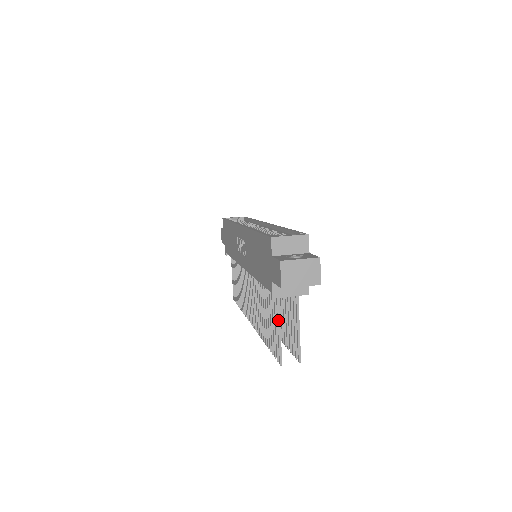
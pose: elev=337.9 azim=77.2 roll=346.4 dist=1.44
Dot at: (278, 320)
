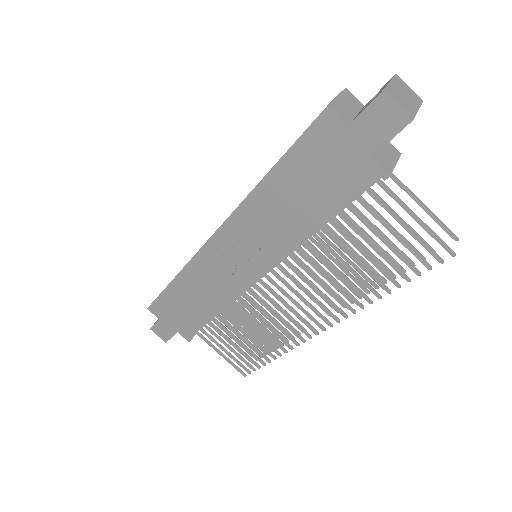
Dot at: (407, 208)
